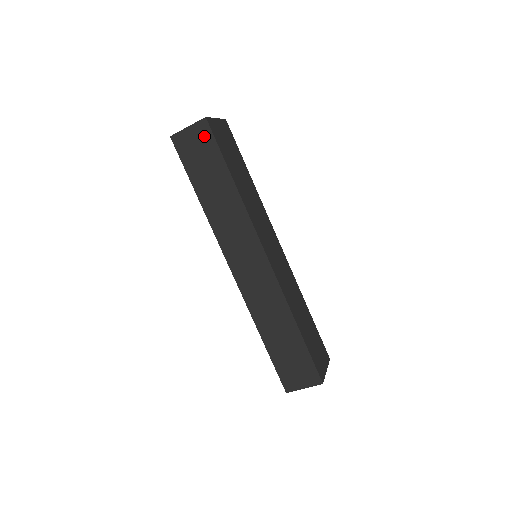
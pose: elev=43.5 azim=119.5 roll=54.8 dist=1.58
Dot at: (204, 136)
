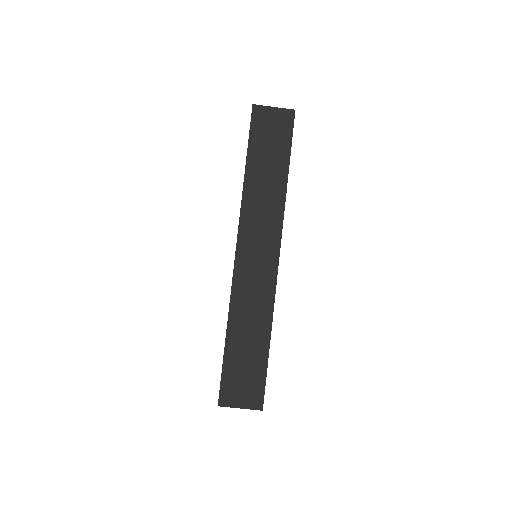
Dot at: (284, 123)
